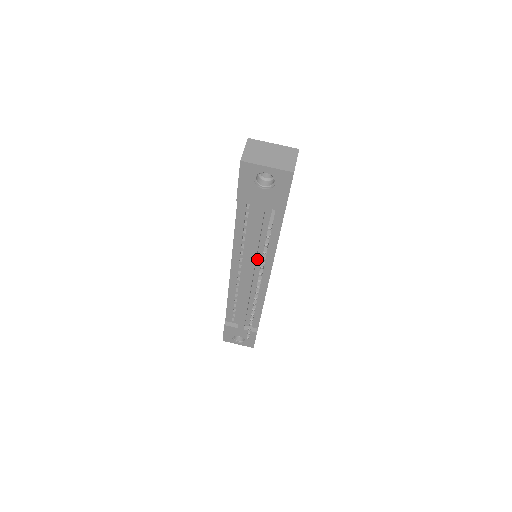
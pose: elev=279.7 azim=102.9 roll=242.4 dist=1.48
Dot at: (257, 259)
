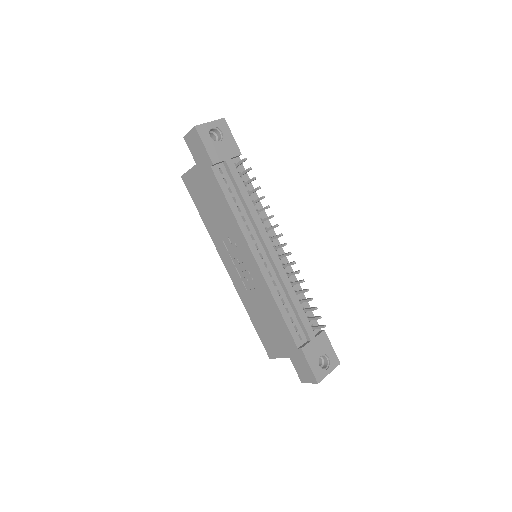
Dot at: occluded
